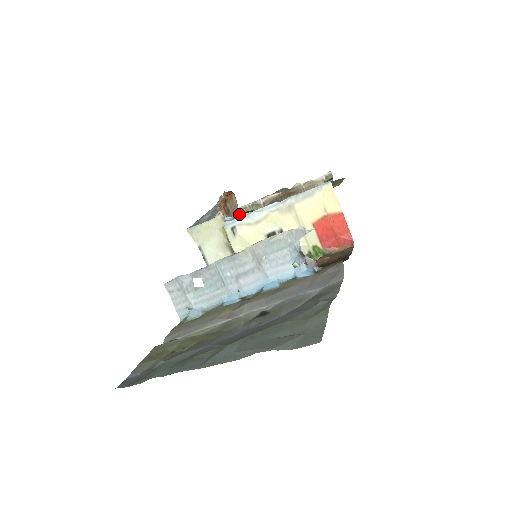
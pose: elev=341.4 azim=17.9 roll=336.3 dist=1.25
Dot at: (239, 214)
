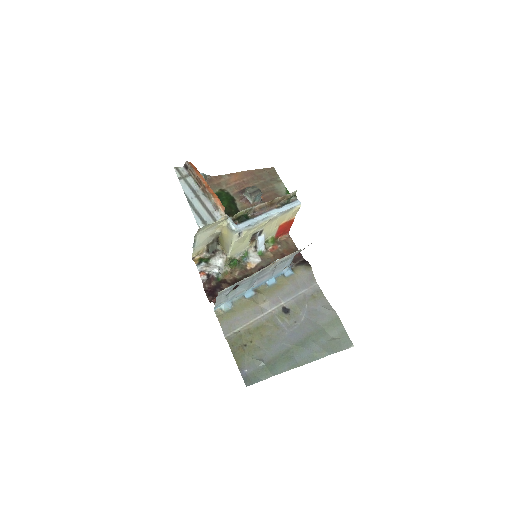
Dot at: (237, 216)
